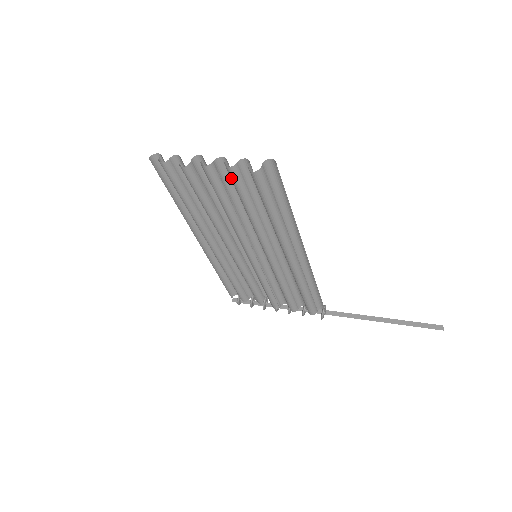
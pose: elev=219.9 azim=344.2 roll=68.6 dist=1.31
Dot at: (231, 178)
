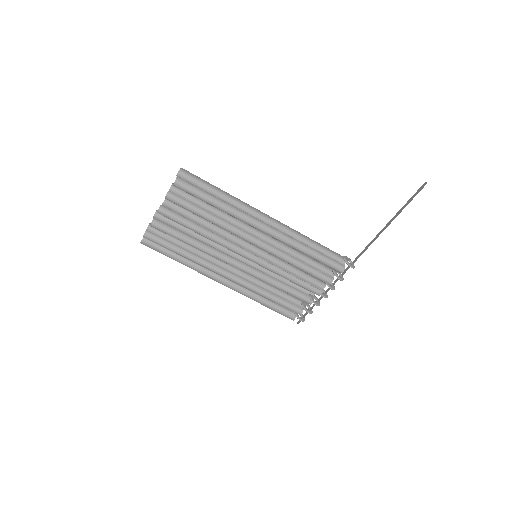
Dot at: occluded
